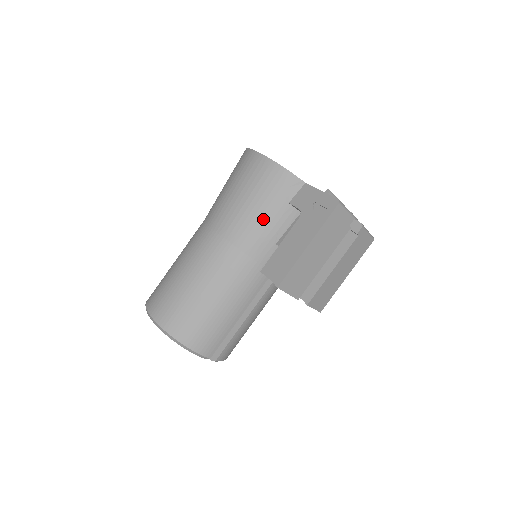
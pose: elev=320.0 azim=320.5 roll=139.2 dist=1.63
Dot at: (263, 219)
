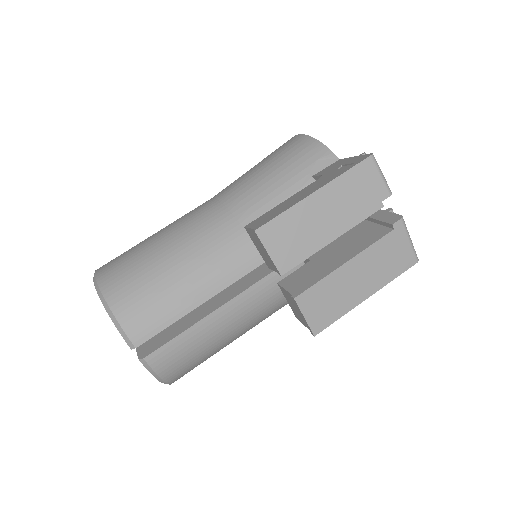
Dot at: (275, 187)
